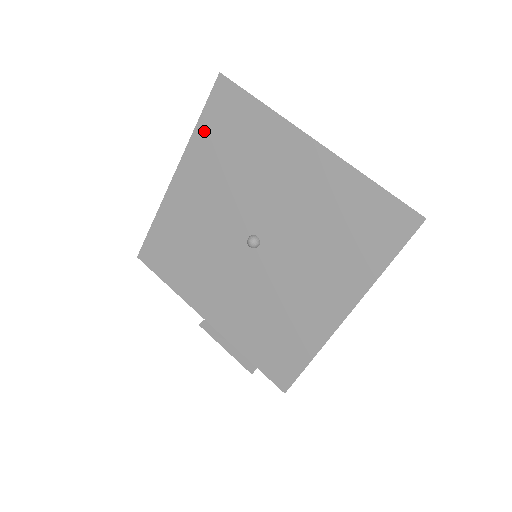
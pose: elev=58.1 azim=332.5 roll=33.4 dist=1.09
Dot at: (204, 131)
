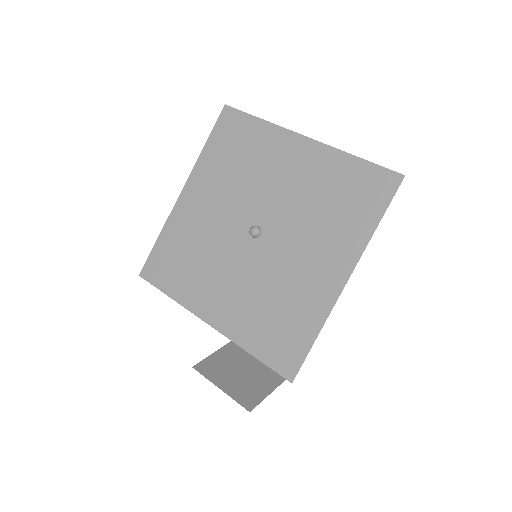
Dot at: (211, 150)
